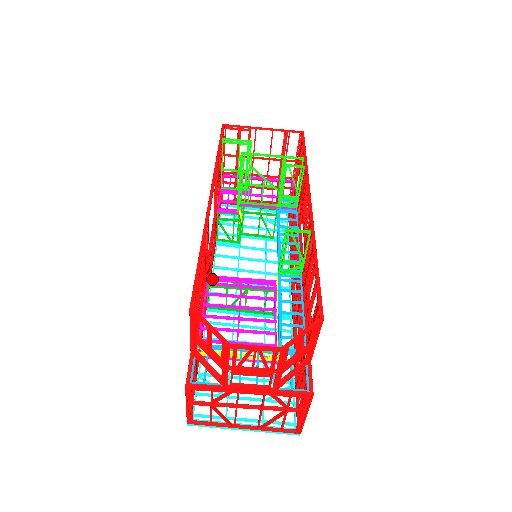
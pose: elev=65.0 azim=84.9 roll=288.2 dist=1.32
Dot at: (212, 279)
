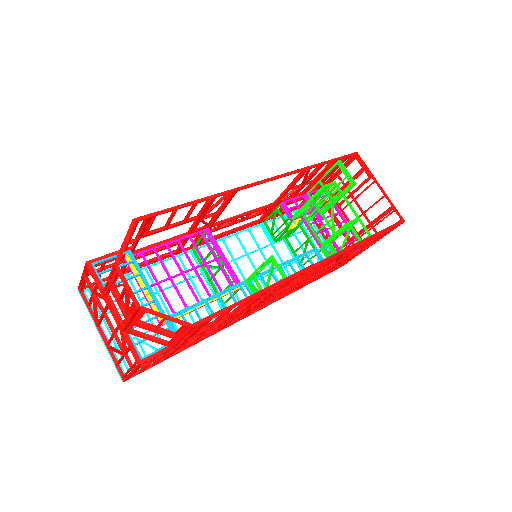
Dot at: (208, 233)
